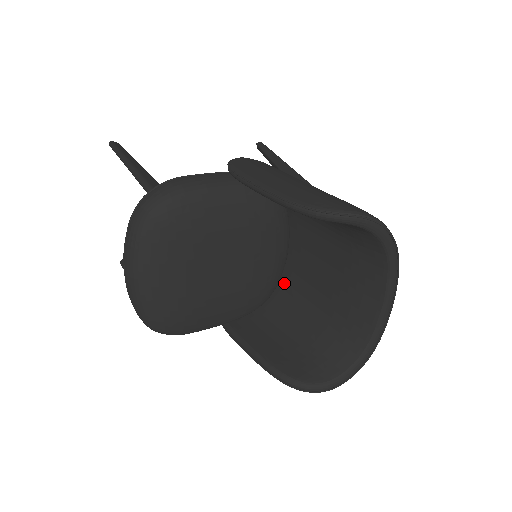
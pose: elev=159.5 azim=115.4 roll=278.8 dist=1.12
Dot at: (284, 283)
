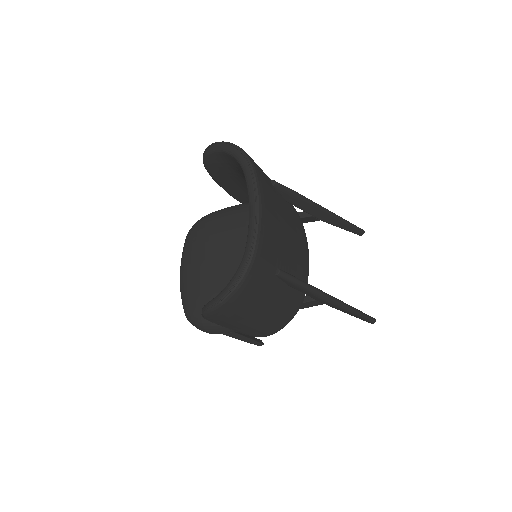
Dot at: occluded
